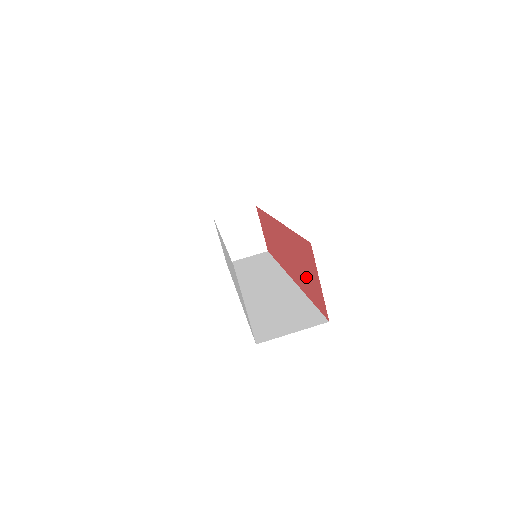
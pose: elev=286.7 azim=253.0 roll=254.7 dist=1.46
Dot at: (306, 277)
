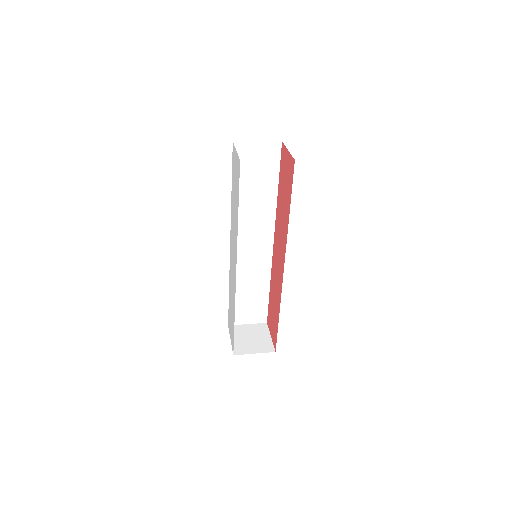
Dot at: (286, 193)
